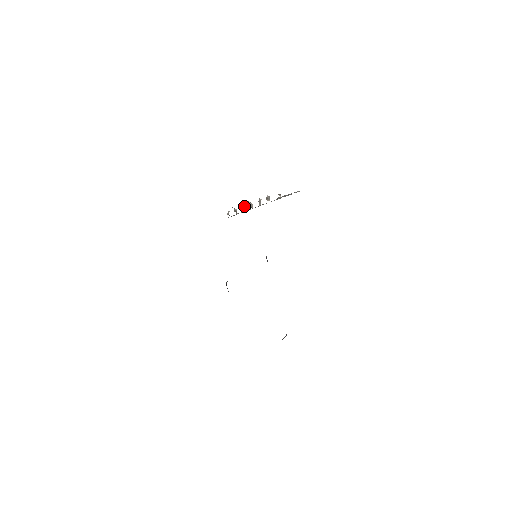
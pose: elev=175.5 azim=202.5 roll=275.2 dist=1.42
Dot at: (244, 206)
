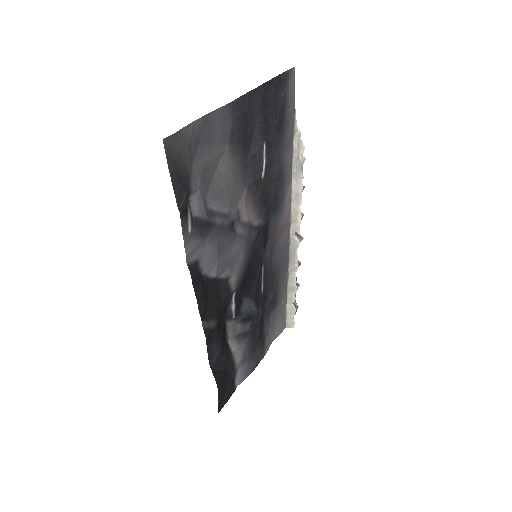
Dot at: occluded
